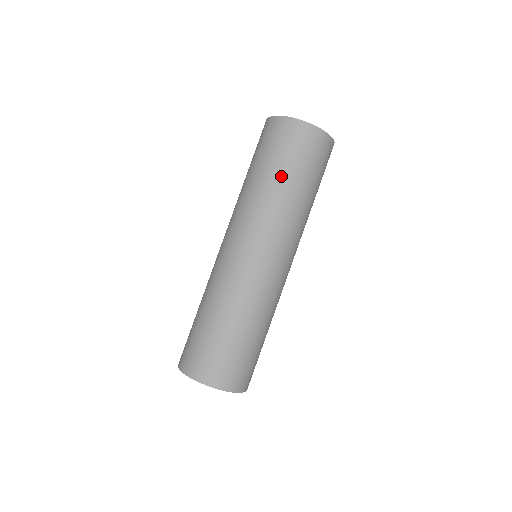
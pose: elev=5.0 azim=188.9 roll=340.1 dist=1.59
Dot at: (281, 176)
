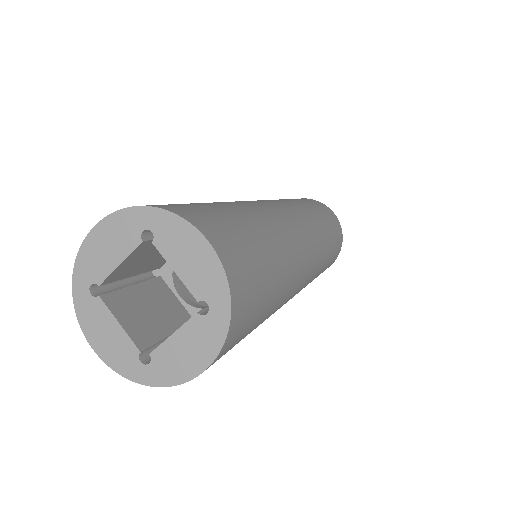
Dot at: (324, 218)
